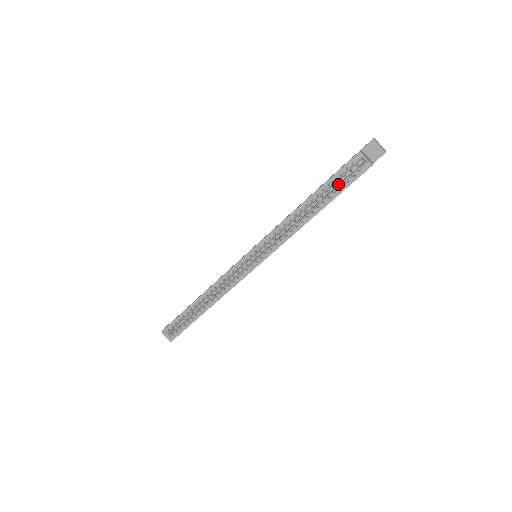
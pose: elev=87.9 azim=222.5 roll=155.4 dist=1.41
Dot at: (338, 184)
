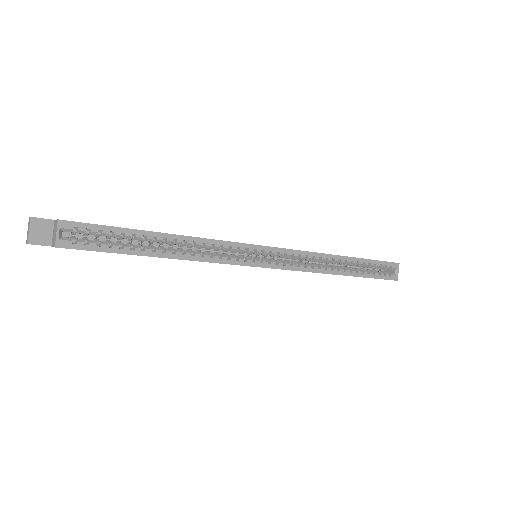
Dot at: occluded
